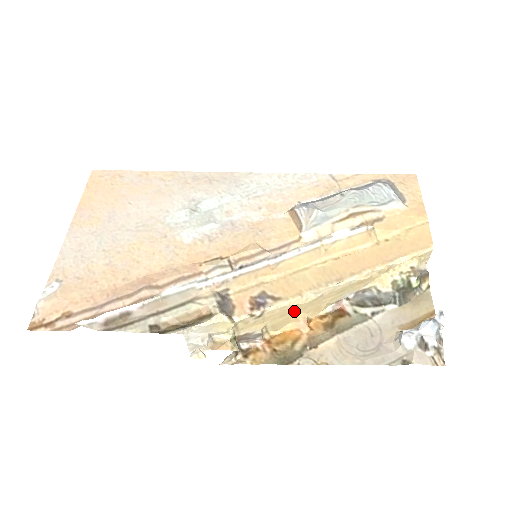
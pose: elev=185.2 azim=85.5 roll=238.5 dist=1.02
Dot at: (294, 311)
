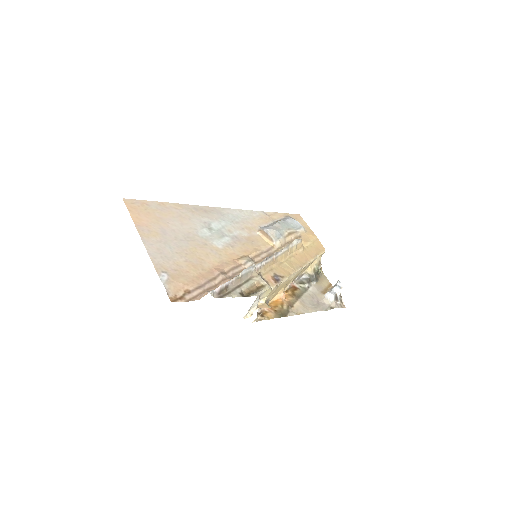
Dot at: (284, 286)
